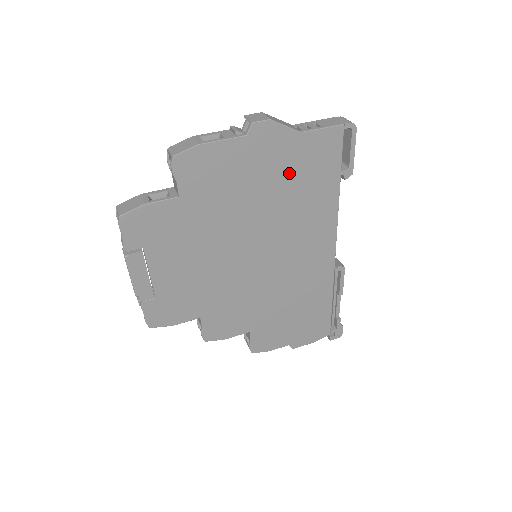
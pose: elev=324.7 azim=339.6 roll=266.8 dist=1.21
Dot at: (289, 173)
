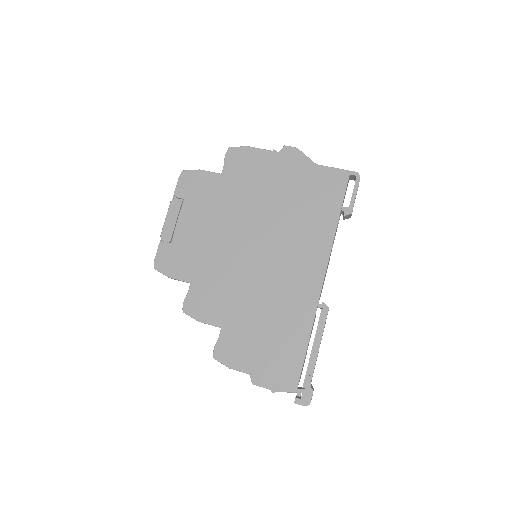
Dot at: (300, 190)
